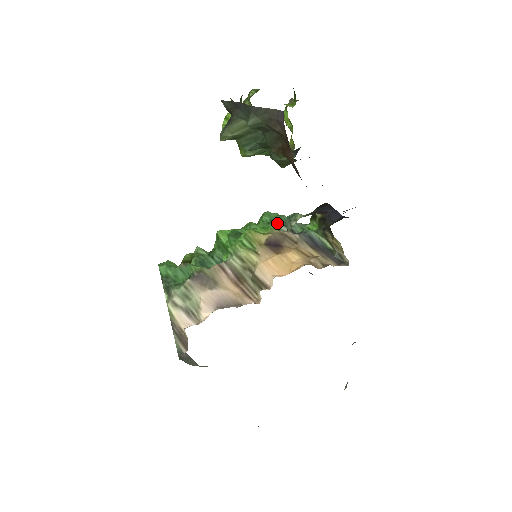
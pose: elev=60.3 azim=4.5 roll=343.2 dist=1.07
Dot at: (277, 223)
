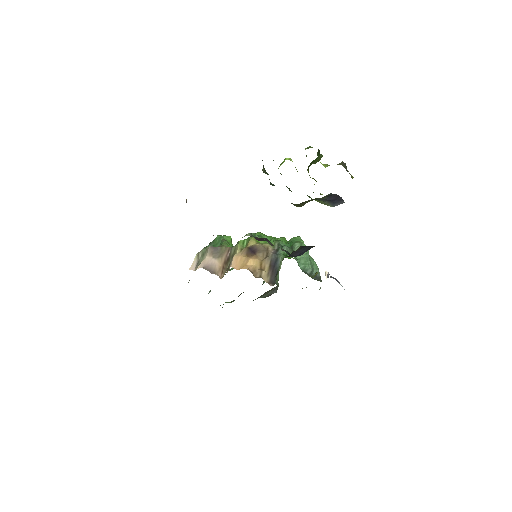
Dot at: (277, 242)
